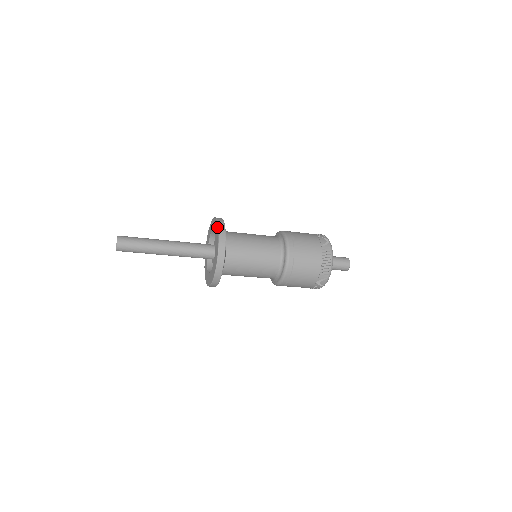
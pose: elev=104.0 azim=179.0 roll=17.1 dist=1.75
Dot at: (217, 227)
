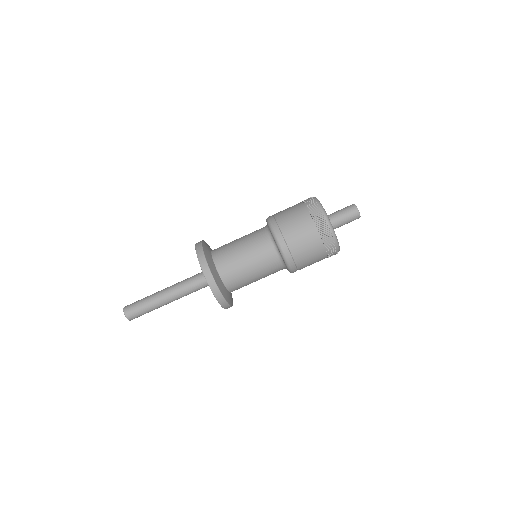
Dot at: (202, 271)
